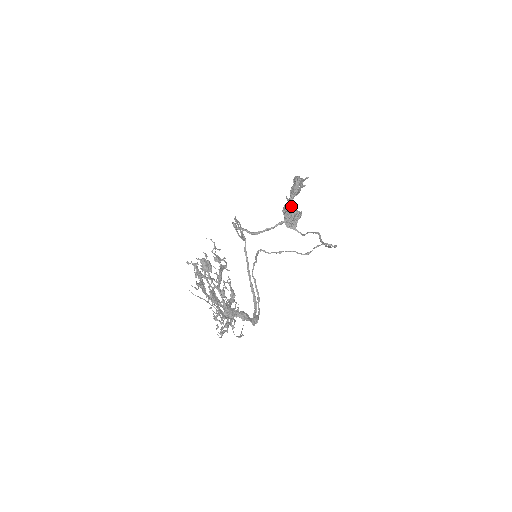
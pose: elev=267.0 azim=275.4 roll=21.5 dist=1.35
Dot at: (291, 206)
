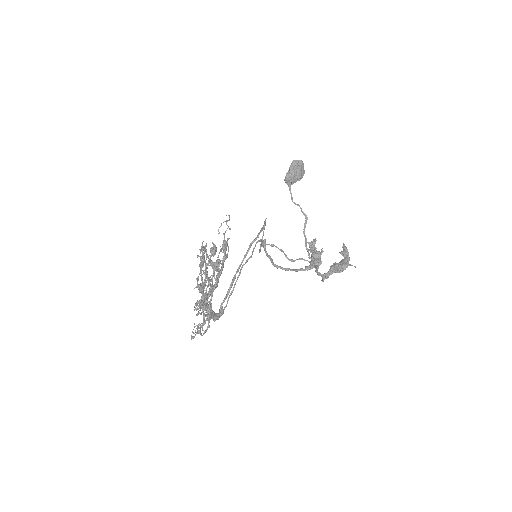
Dot at: (324, 279)
